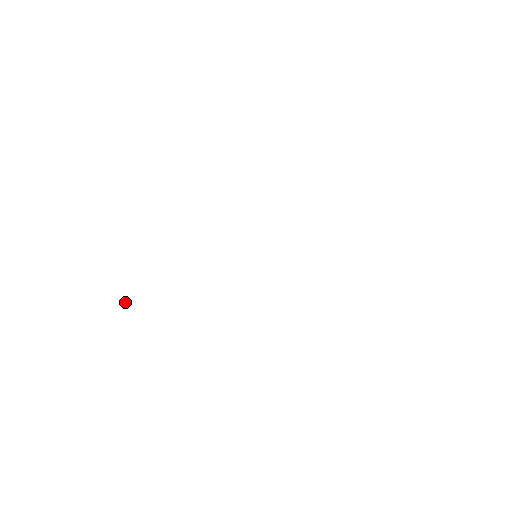
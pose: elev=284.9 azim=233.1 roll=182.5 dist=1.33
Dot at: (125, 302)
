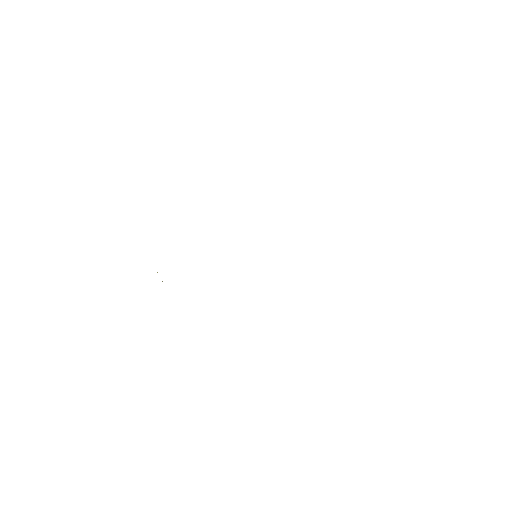
Dot at: occluded
